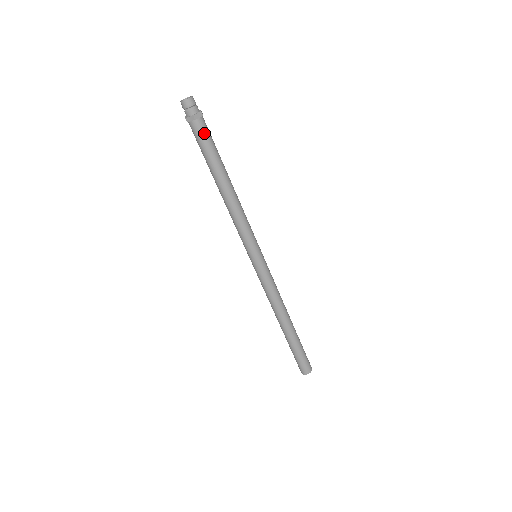
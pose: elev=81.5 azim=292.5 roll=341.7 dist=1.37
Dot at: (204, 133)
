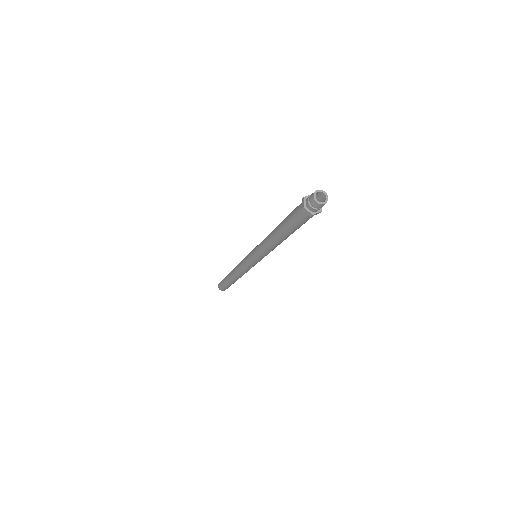
Dot at: (307, 220)
